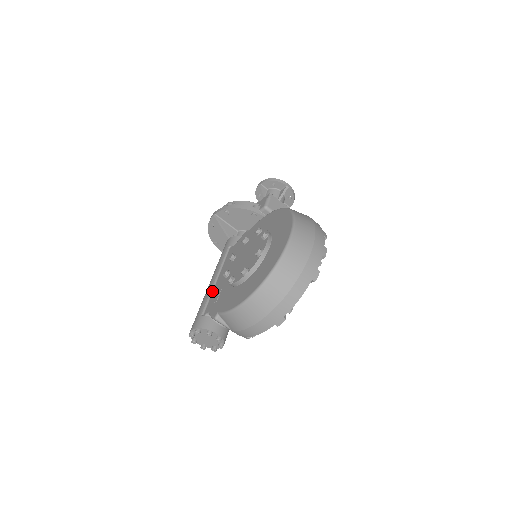
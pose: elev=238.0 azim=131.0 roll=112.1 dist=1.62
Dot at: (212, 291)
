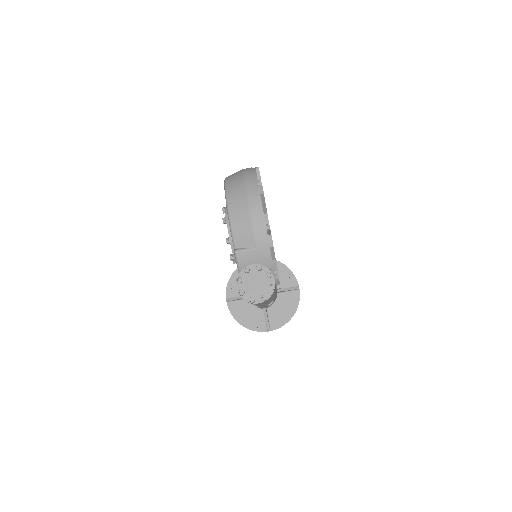
Dot at: occluded
